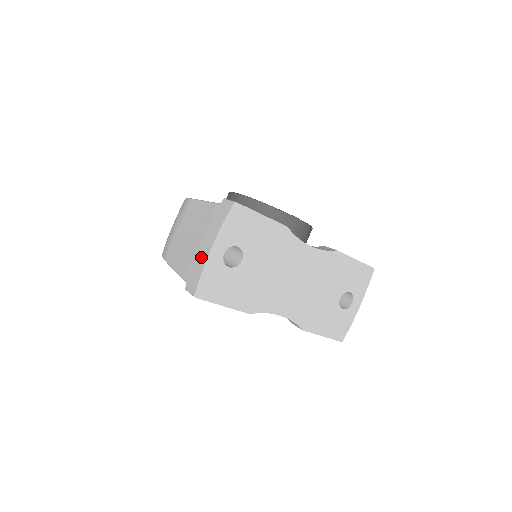
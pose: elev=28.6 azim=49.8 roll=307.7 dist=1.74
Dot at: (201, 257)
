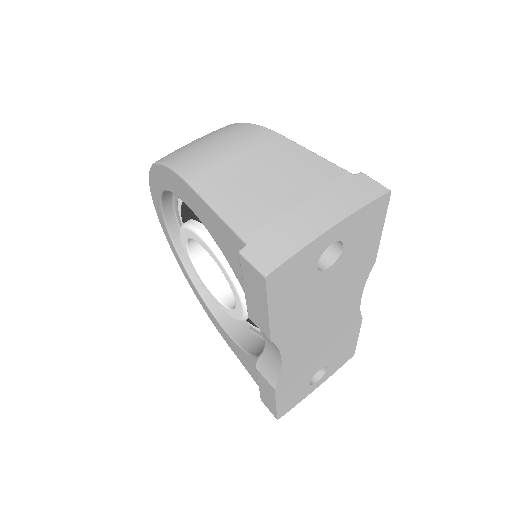
Dot at: (303, 226)
